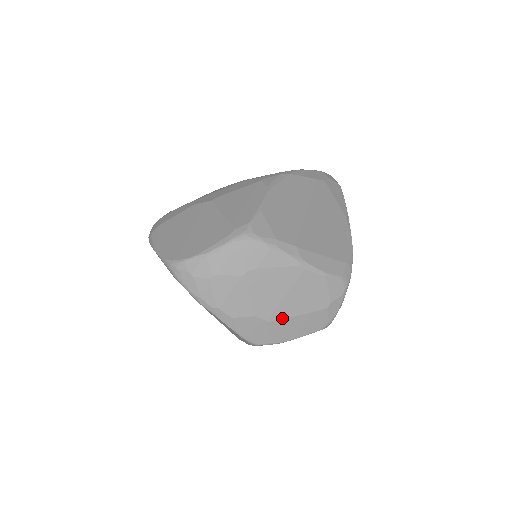
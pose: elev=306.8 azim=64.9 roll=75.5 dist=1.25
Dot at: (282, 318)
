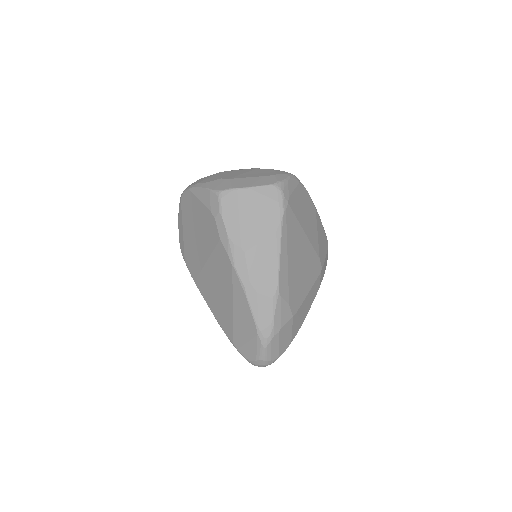
Dot at: (240, 178)
